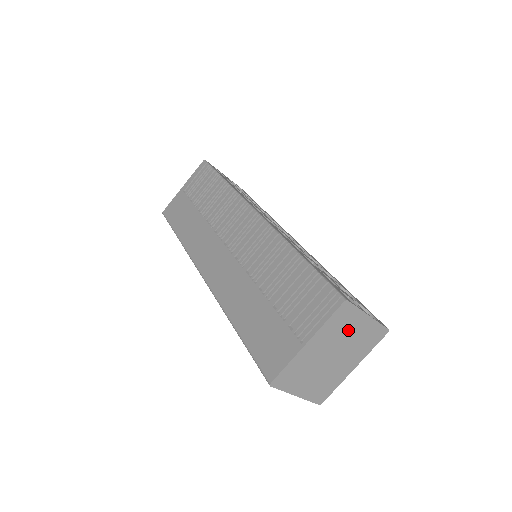
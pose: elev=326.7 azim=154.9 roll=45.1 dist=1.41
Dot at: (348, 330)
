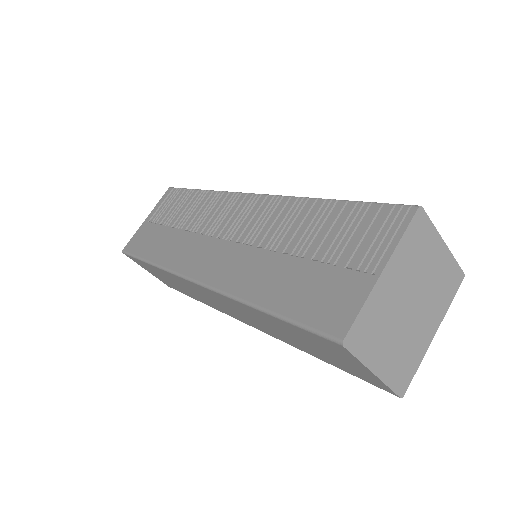
Dot at: (425, 261)
